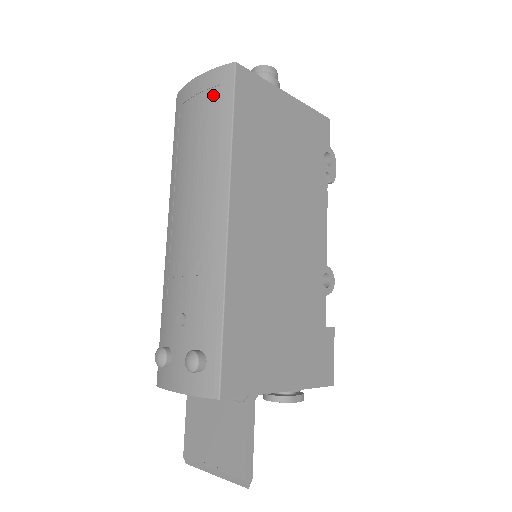
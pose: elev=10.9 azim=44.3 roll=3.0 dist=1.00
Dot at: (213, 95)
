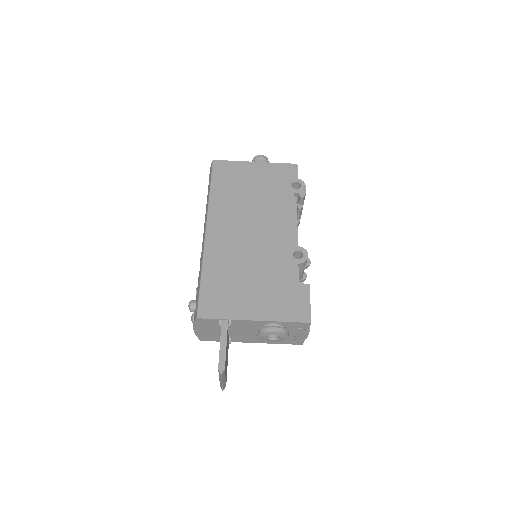
Dot at: occluded
